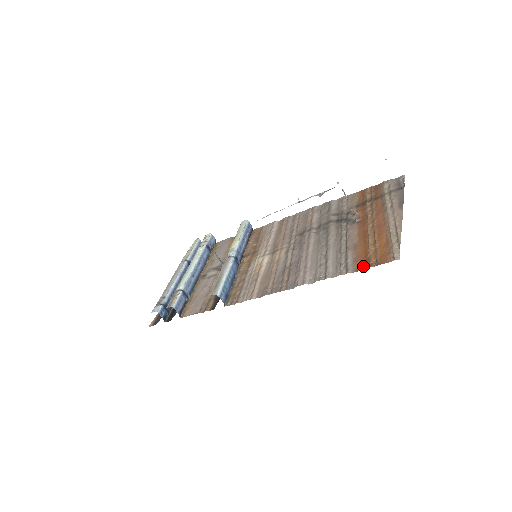
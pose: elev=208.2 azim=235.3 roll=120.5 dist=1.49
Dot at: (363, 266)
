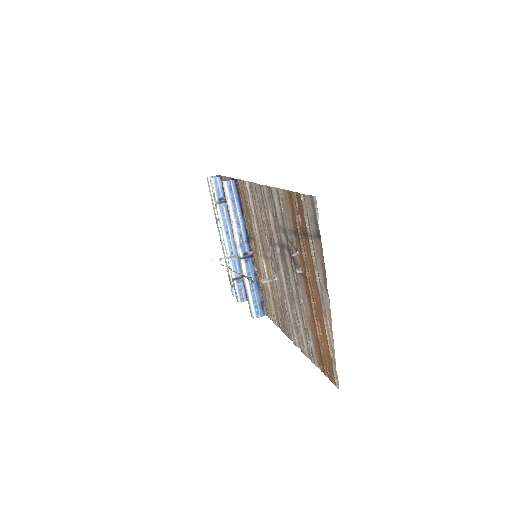
Dot at: (321, 368)
